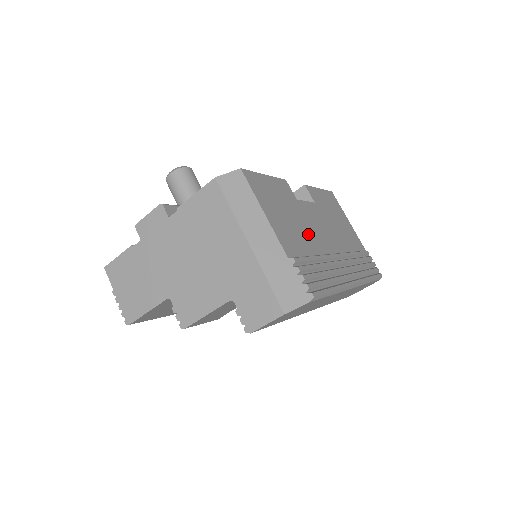
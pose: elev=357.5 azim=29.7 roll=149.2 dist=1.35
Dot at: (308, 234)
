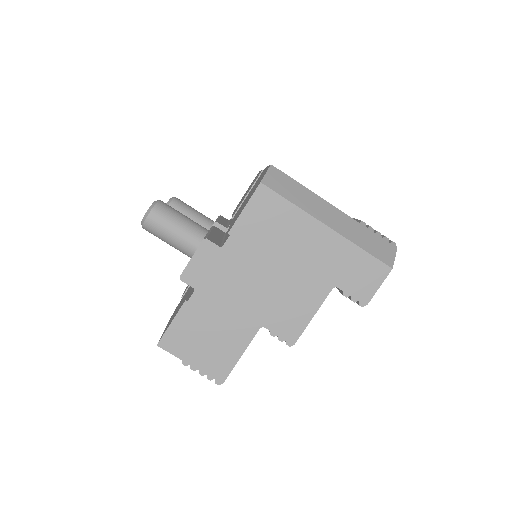
Dot at: occluded
